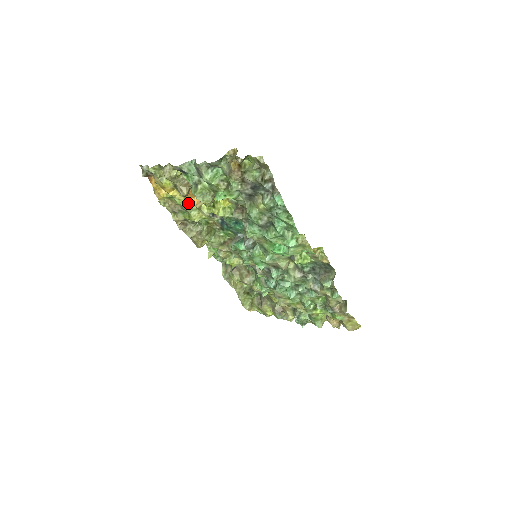
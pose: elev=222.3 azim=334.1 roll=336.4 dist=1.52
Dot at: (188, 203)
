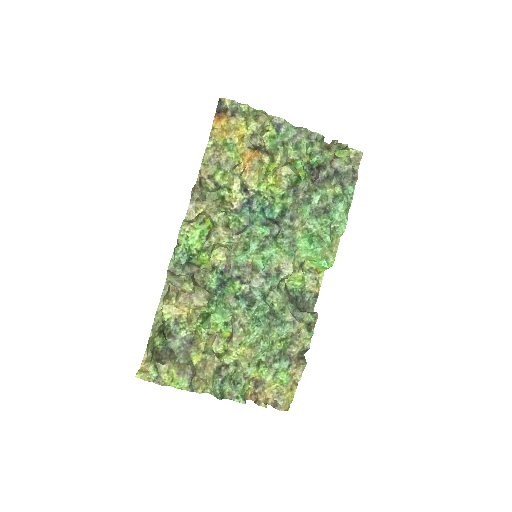
Dot at: (240, 160)
